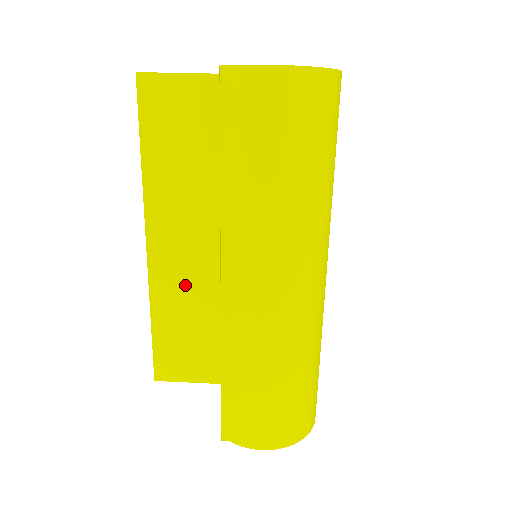
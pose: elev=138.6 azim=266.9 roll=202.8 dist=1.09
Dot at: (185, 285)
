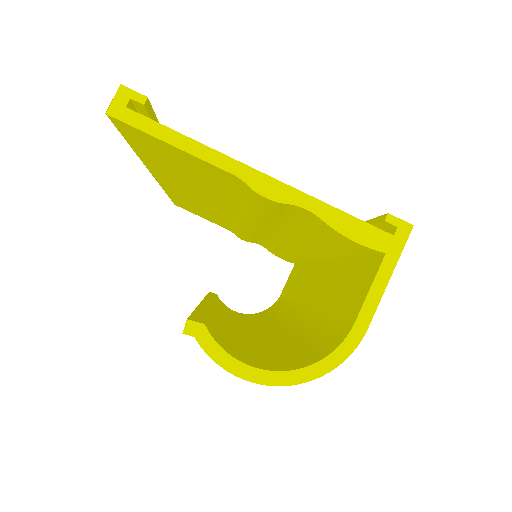
Dot at: (196, 203)
